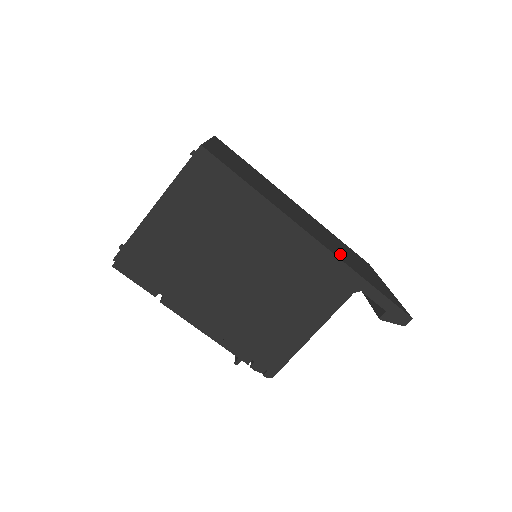
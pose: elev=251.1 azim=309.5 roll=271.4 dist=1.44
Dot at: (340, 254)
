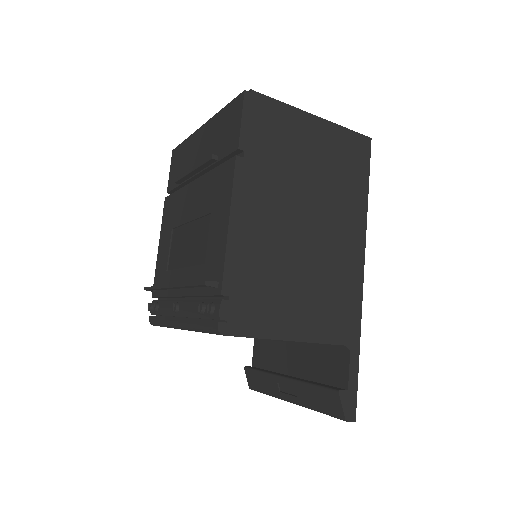
Dot at: occluded
